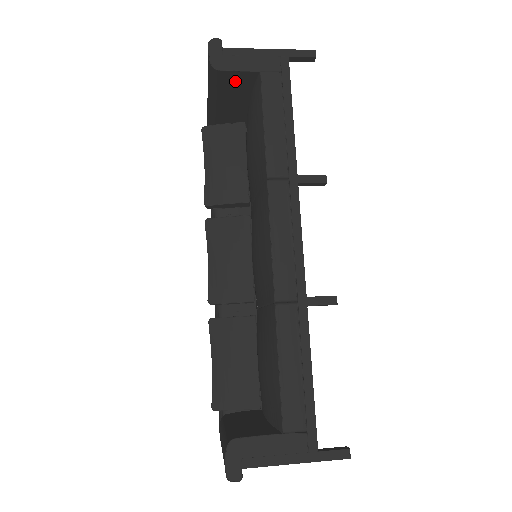
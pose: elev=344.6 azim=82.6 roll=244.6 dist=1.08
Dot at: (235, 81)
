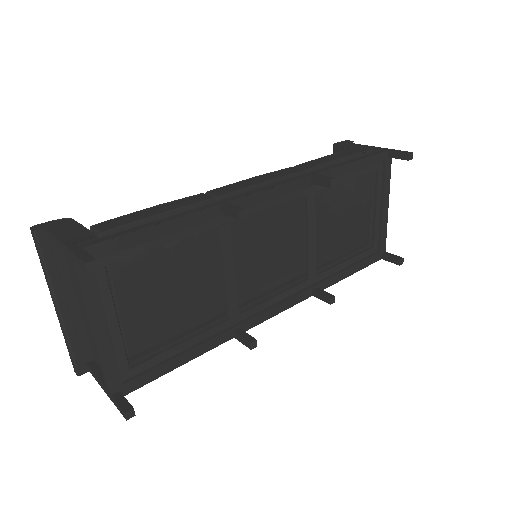
Dot at: occluded
